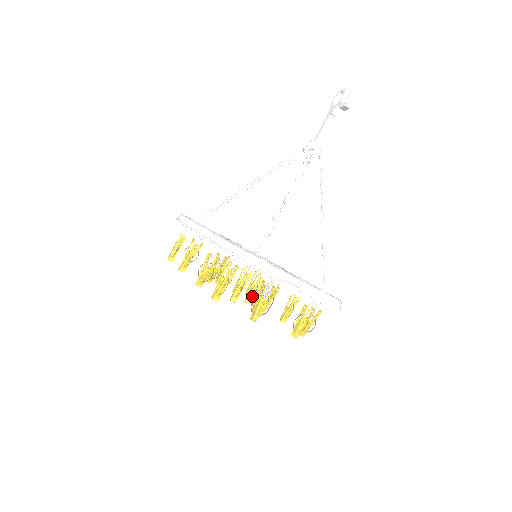
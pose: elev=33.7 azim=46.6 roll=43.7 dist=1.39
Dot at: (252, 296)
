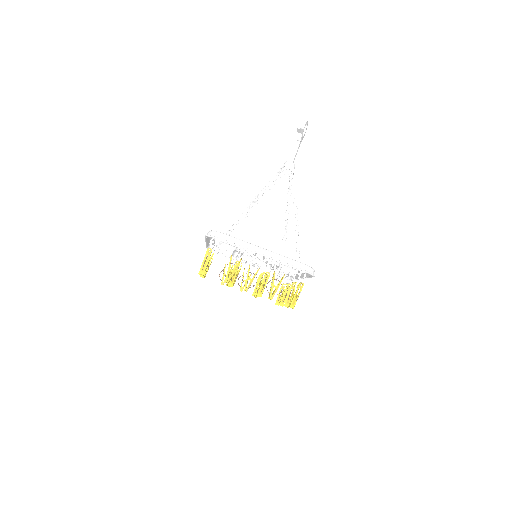
Dot at: (242, 278)
